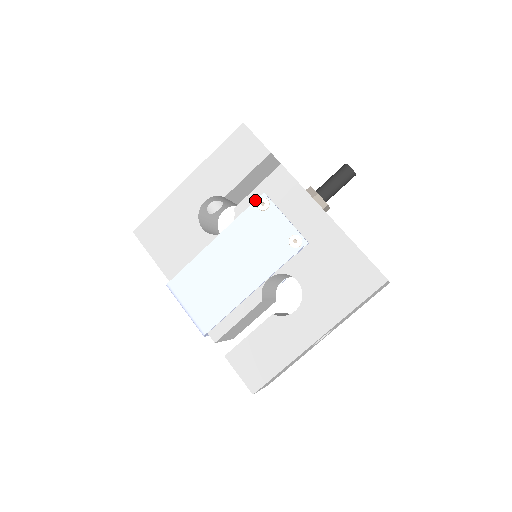
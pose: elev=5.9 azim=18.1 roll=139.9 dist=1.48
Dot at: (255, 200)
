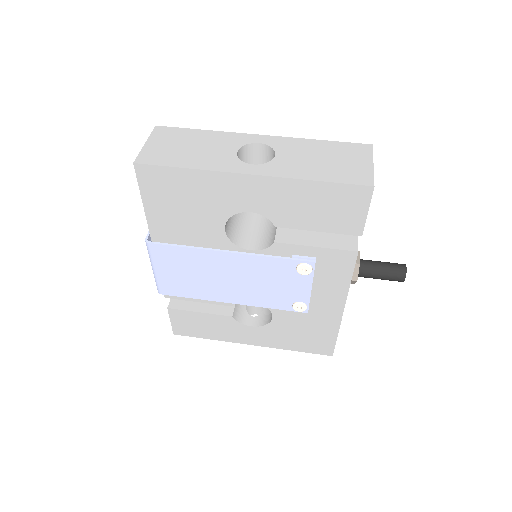
Dot at: (301, 260)
